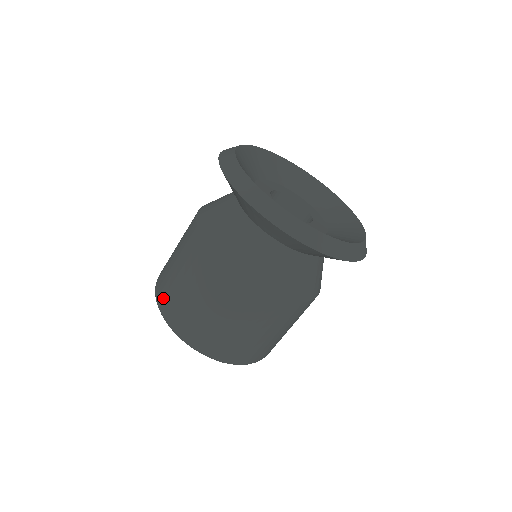
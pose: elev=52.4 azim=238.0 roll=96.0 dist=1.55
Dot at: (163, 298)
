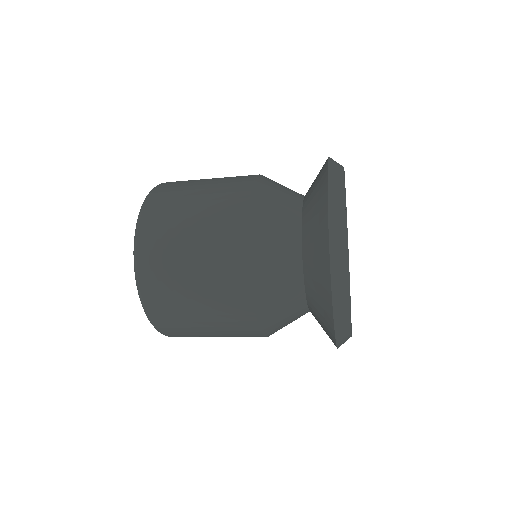
Dot at: (150, 250)
